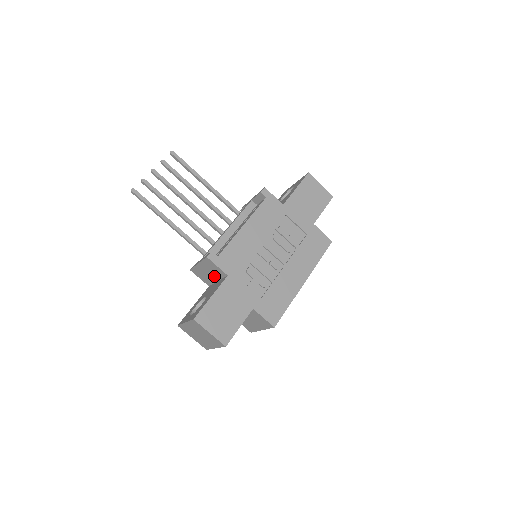
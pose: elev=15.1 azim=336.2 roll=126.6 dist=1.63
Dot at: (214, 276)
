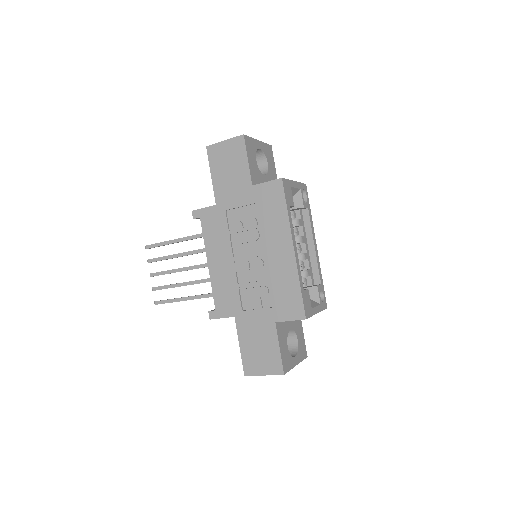
Dot at: occluded
